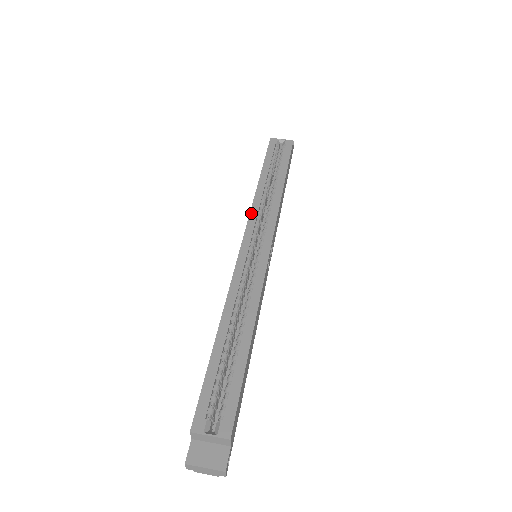
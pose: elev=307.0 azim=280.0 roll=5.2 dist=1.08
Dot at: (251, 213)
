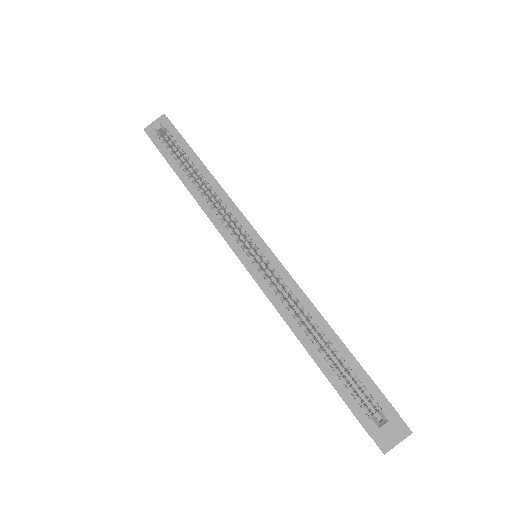
Dot at: (216, 226)
